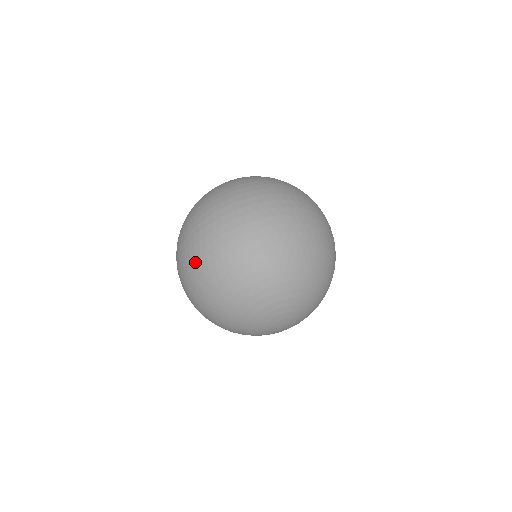
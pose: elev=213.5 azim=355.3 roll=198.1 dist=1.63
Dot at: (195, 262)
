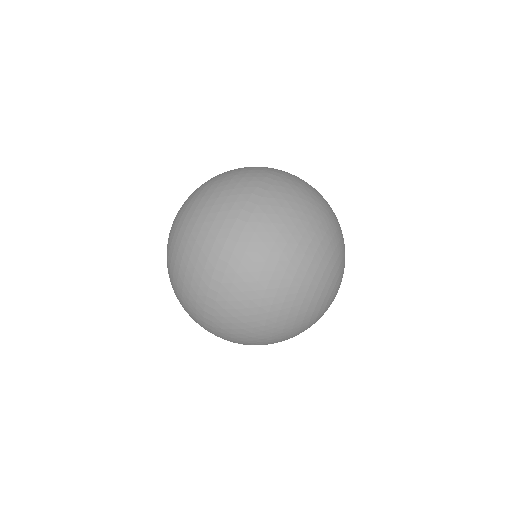
Dot at: (237, 320)
